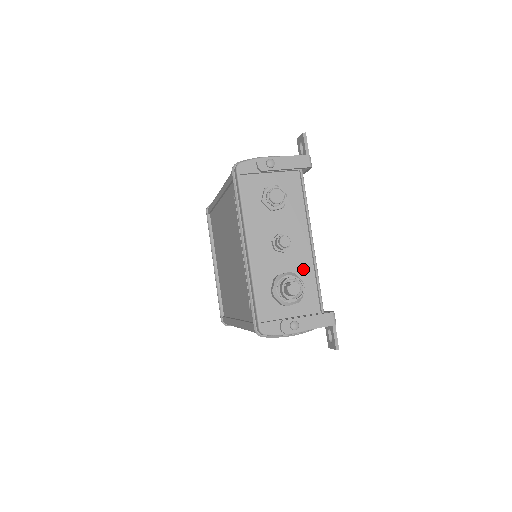
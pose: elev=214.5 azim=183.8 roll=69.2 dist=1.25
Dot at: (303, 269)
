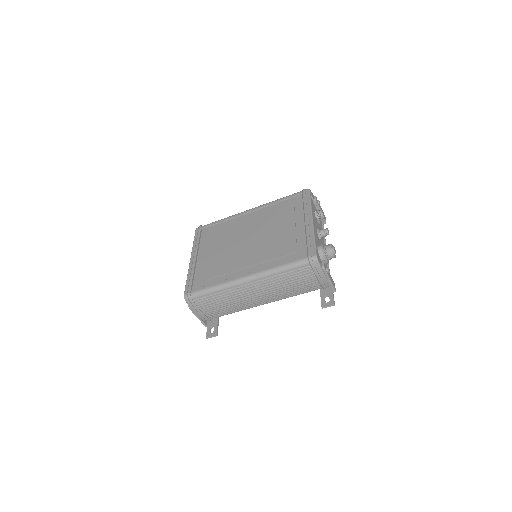
Dot at: occluded
